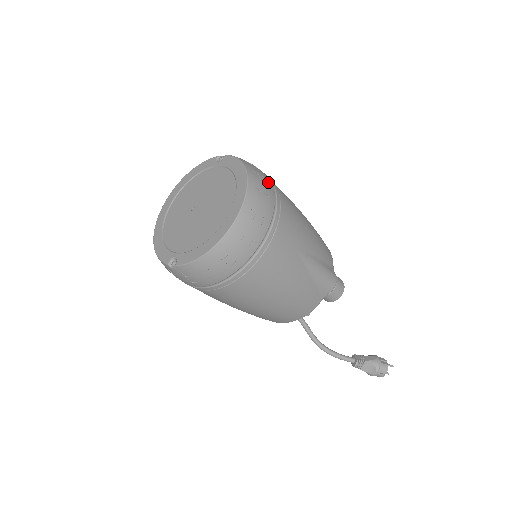
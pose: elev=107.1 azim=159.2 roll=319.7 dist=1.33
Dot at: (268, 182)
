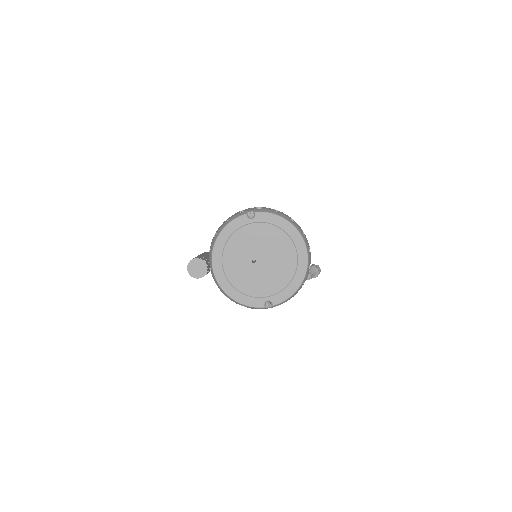
Dot at: (292, 219)
